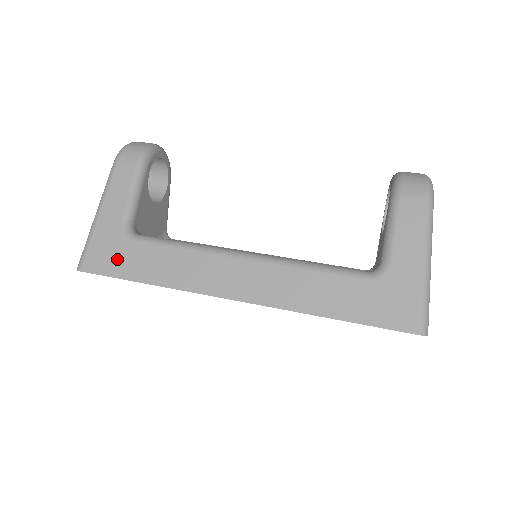
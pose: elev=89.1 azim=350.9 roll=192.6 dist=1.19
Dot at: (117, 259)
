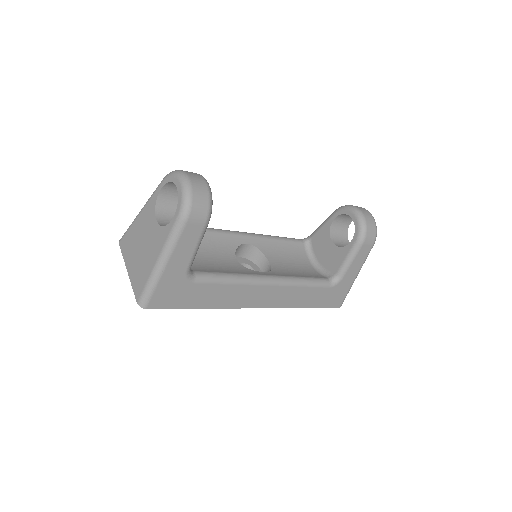
Dot at: (180, 297)
